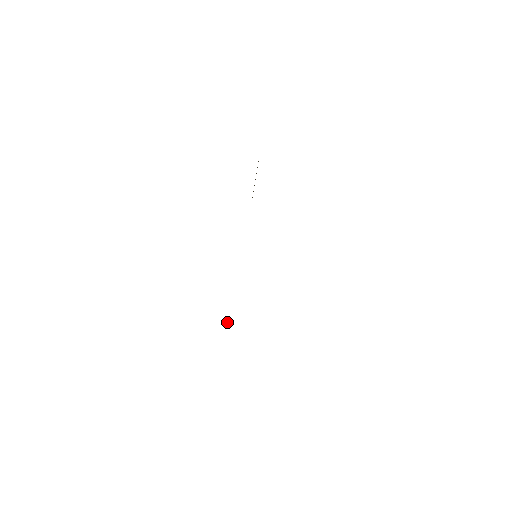
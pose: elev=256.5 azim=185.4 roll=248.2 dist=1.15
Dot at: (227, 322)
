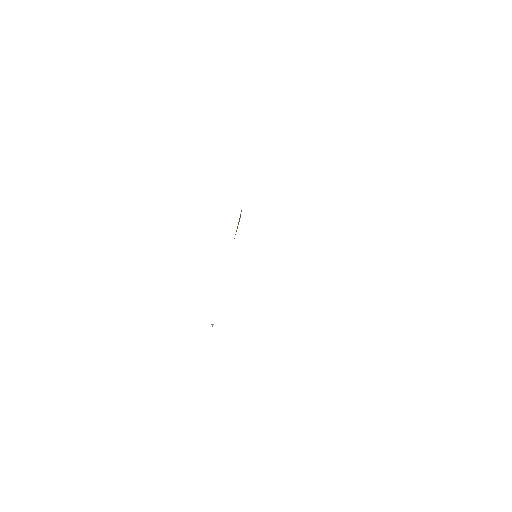
Dot at: (212, 325)
